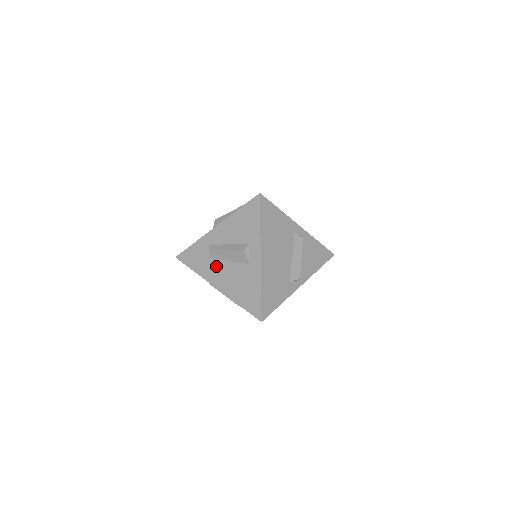
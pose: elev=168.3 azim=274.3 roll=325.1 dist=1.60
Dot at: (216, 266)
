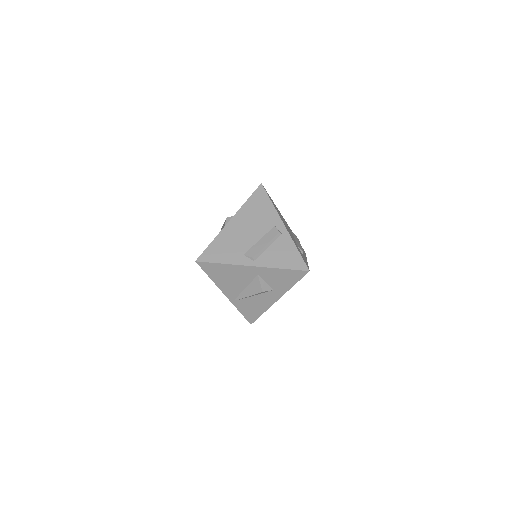
Dot at: occluded
